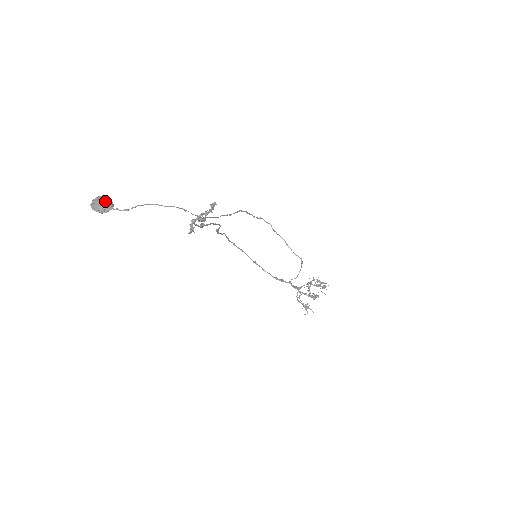
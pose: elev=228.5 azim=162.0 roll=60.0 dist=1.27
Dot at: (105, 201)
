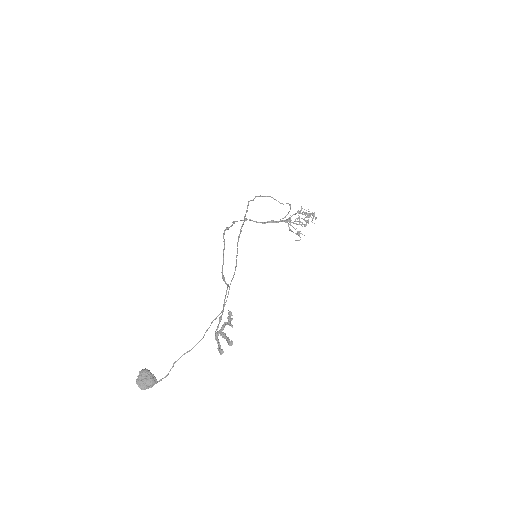
Dot at: (149, 383)
